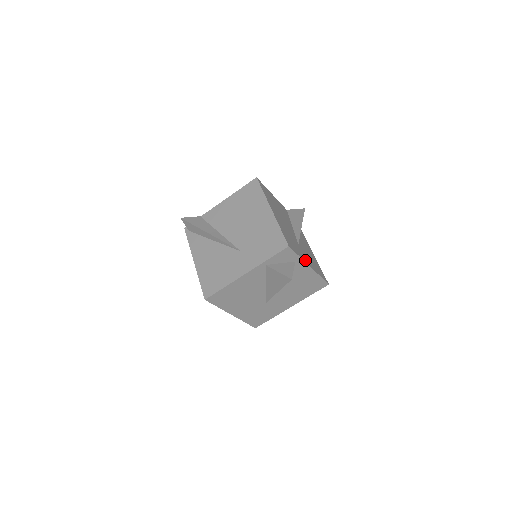
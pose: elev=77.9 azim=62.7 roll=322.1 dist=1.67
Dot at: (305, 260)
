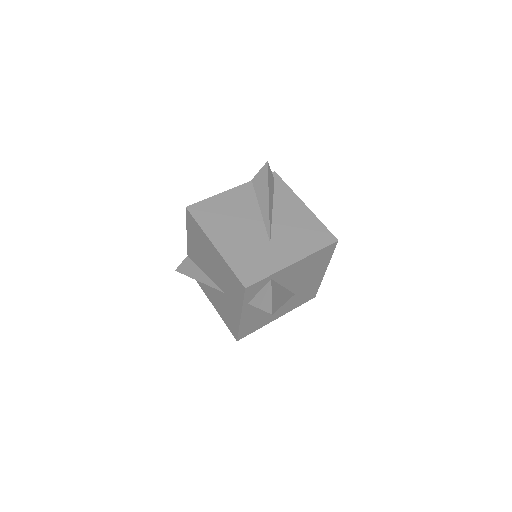
Dot at: (282, 264)
